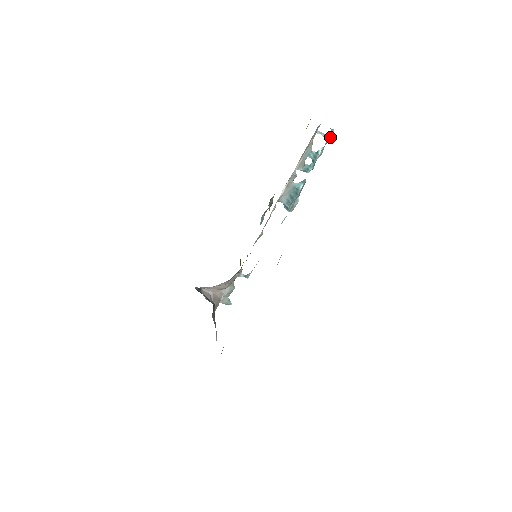
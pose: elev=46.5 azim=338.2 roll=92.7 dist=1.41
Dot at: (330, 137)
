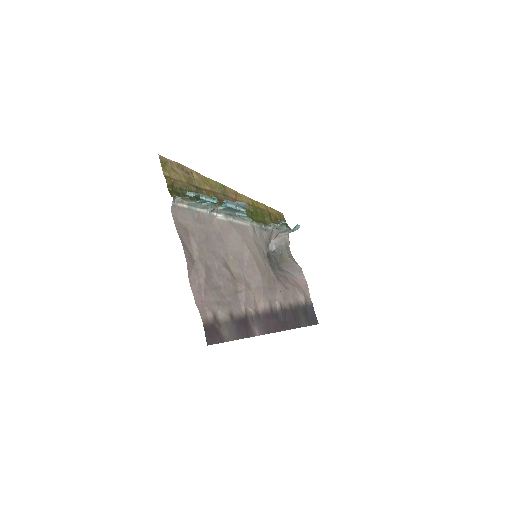
Dot at: (193, 193)
